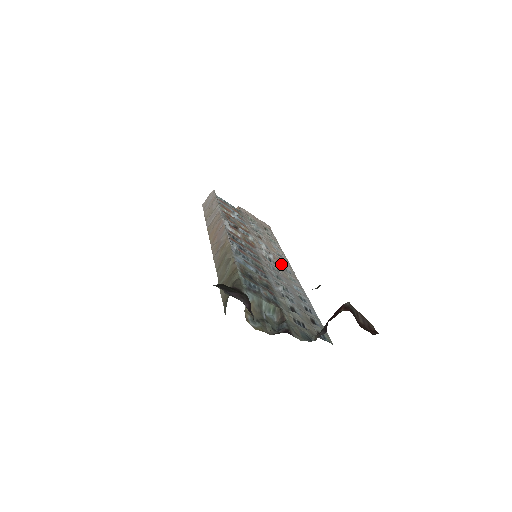
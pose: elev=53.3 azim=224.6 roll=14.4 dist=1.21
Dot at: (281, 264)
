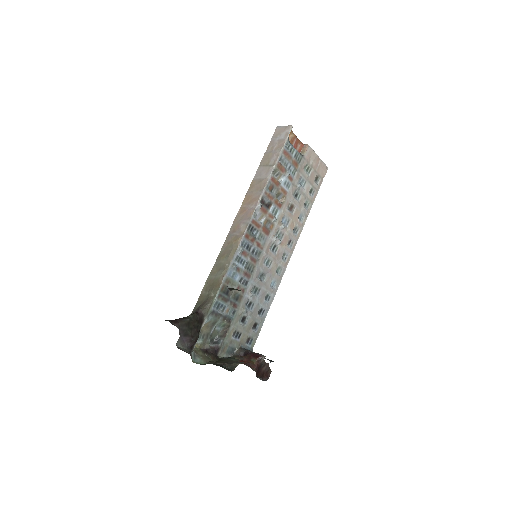
Dot at: (284, 249)
